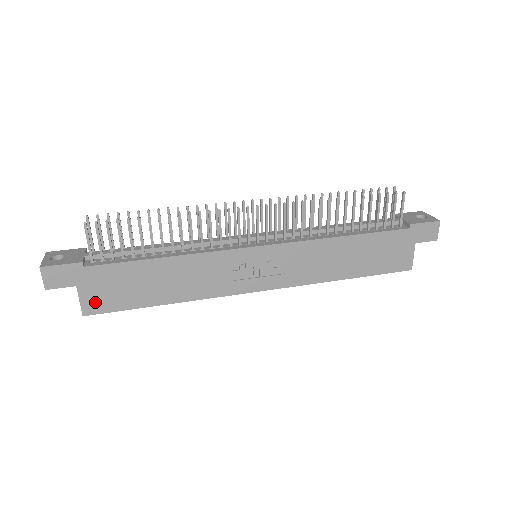
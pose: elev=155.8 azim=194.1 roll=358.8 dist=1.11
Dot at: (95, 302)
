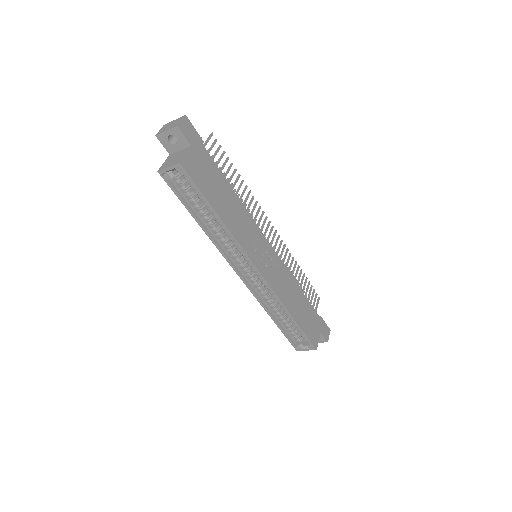
Dot at: (192, 166)
